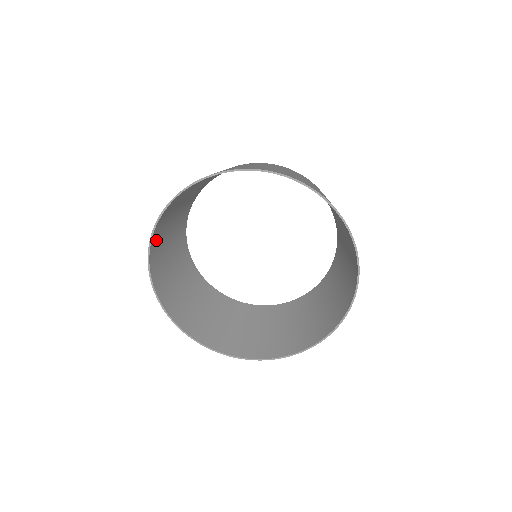
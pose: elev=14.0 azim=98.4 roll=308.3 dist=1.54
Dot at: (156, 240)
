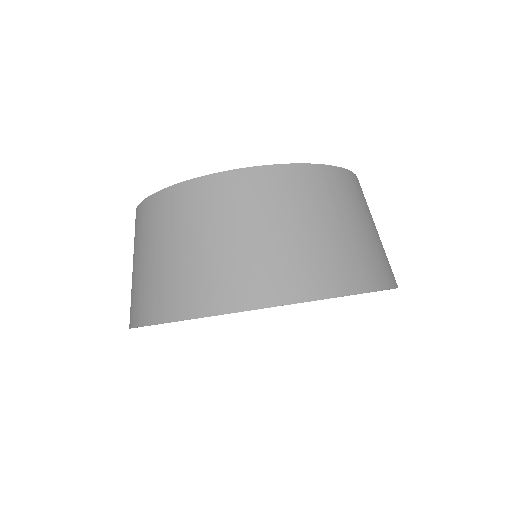
Dot at: (143, 308)
